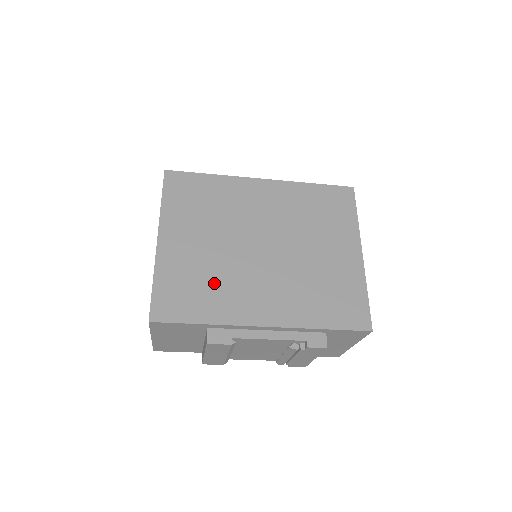
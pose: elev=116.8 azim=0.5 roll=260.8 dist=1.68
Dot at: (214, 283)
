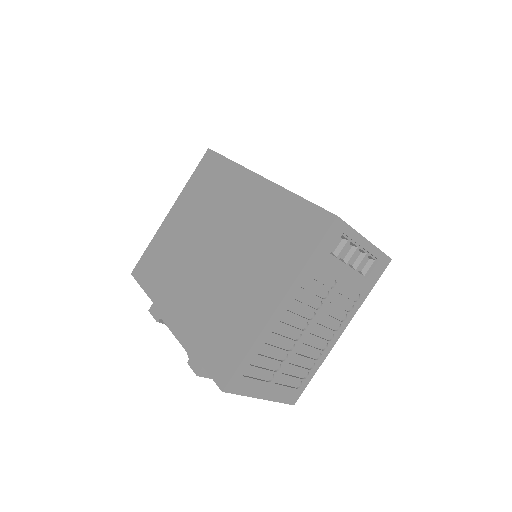
Dot at: (170, 266)
